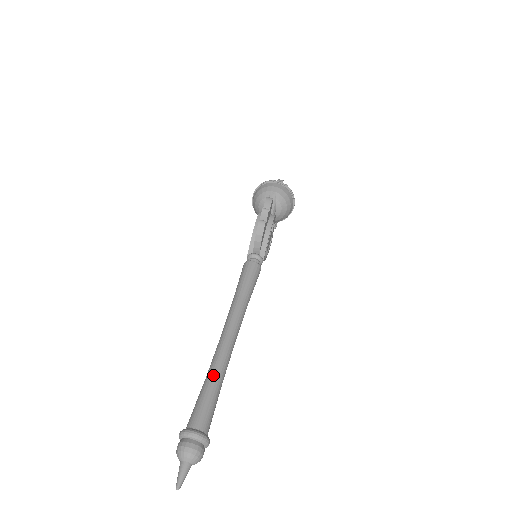
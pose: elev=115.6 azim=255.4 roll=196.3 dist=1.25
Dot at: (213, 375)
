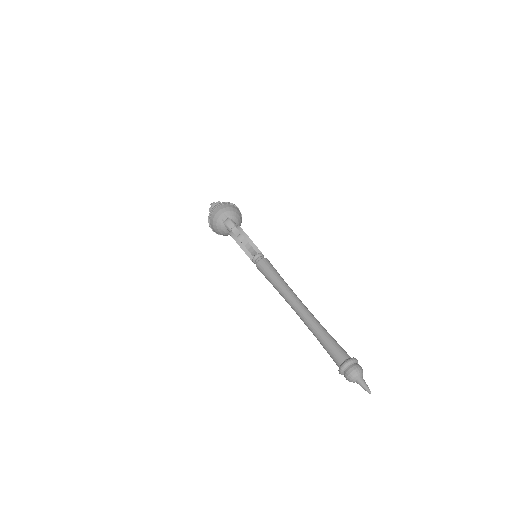
Dot at: (318, 332)
